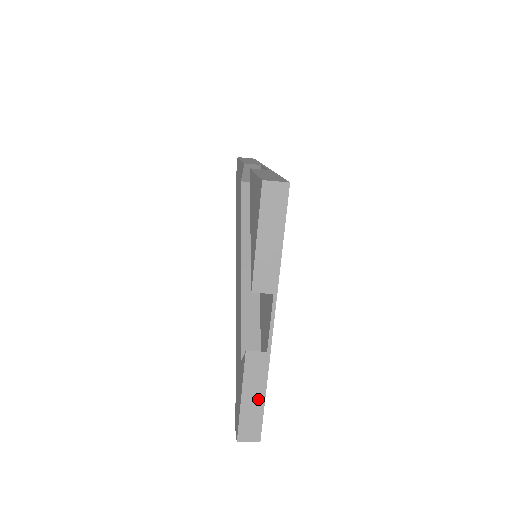
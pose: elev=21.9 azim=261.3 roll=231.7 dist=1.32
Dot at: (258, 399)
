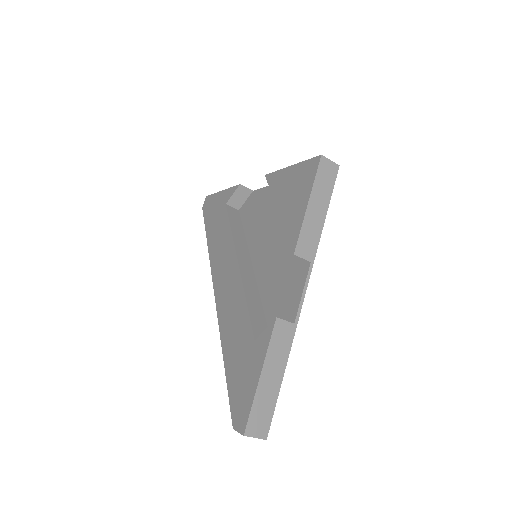
Dot at: (276, 380)
